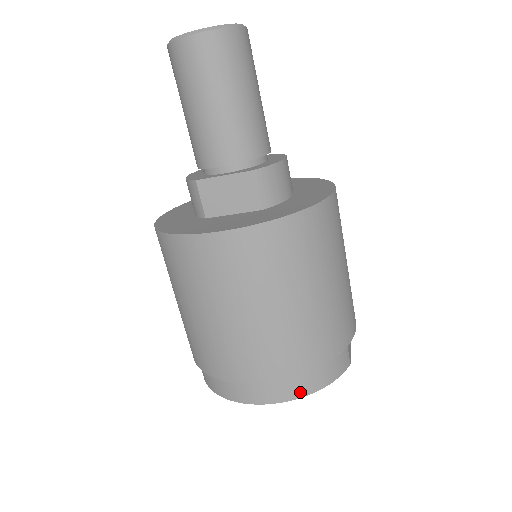
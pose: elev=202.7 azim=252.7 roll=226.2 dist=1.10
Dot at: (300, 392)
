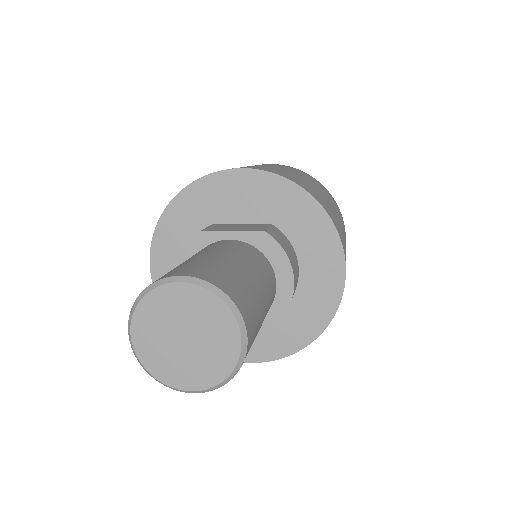
Dot at: occluded
